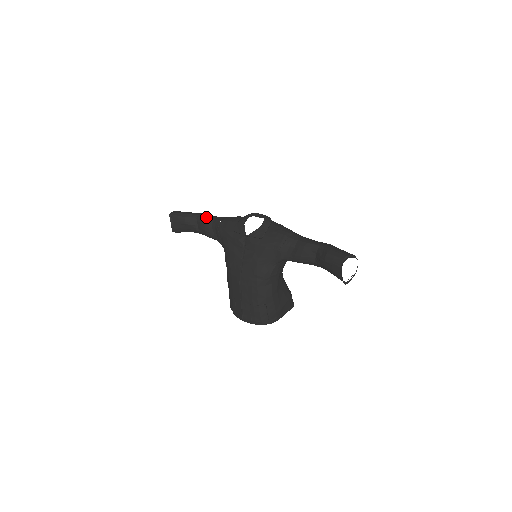
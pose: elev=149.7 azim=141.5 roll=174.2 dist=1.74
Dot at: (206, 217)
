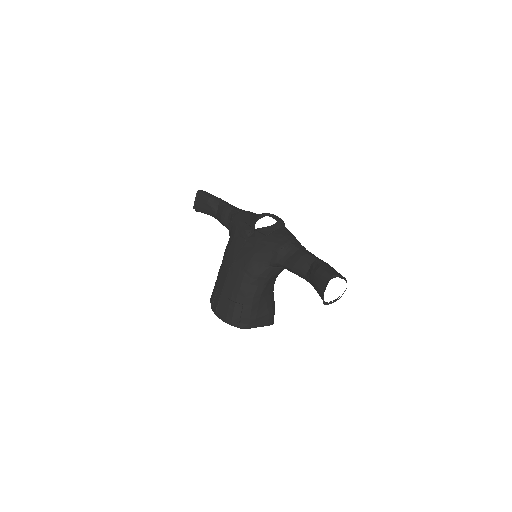
Dot at: (228, 204)
